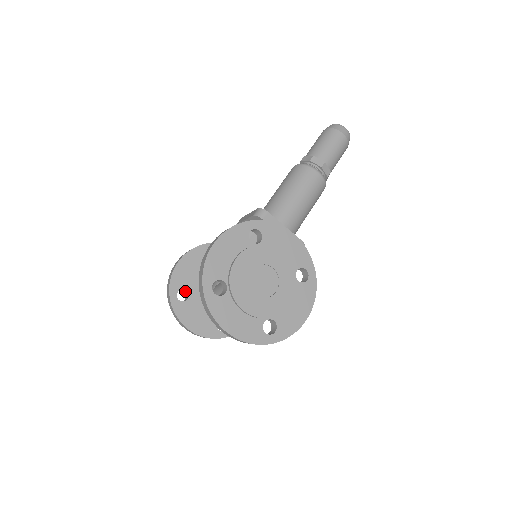
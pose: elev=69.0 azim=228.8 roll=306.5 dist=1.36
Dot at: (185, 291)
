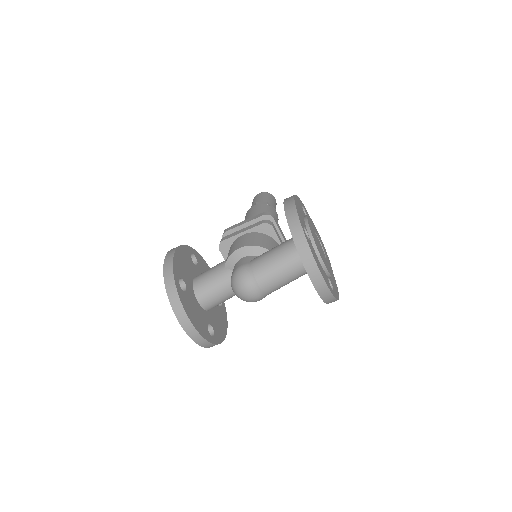
Dot at: occluded
